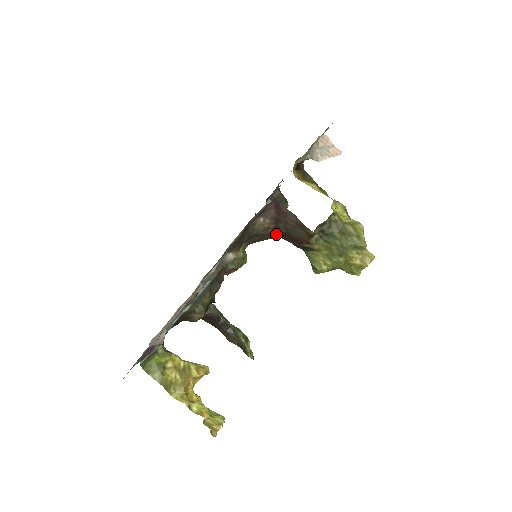
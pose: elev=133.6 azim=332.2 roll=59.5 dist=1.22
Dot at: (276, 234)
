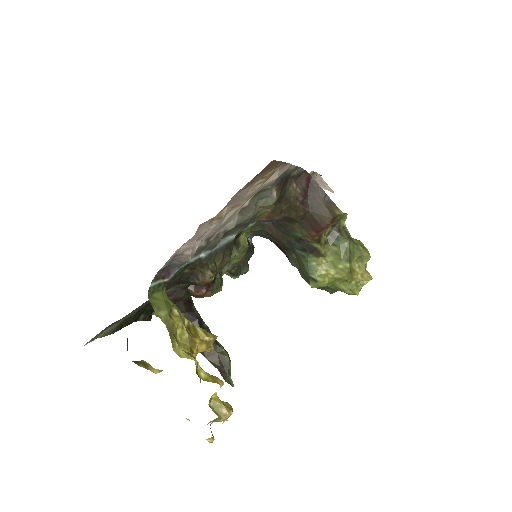
Dot at: (299, 212)
